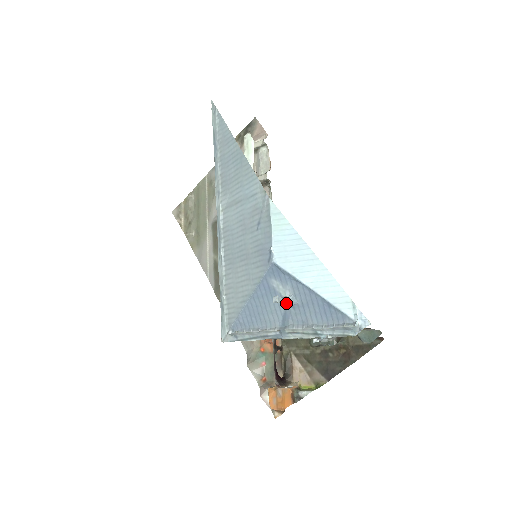
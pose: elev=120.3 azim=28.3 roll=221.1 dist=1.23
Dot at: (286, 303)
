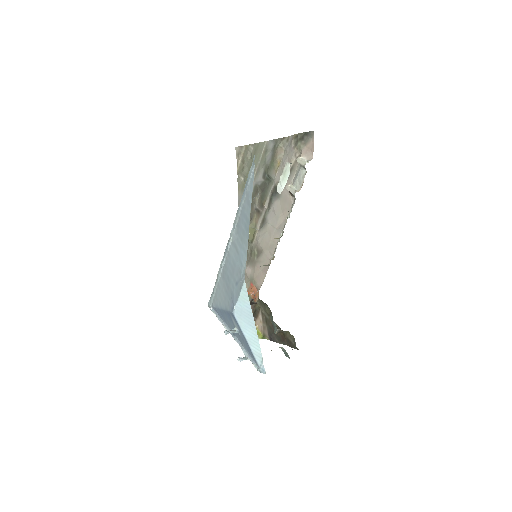
Dot at: occluded
